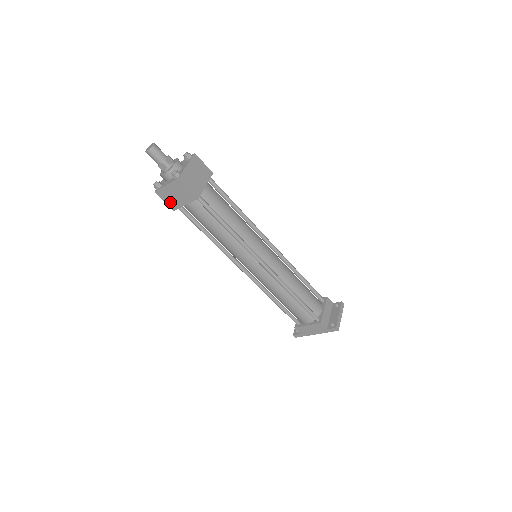
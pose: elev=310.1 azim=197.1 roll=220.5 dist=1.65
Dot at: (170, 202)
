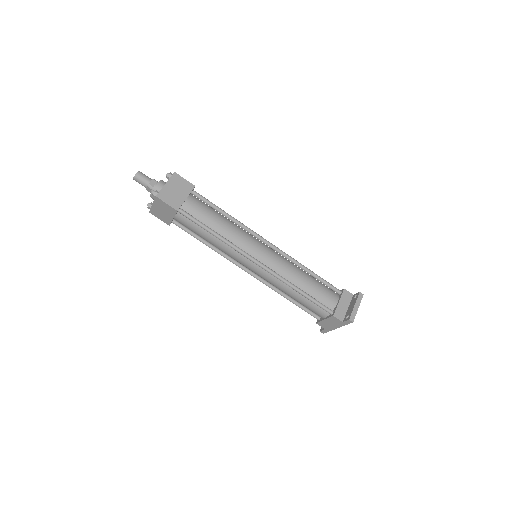
Dot at: (163, 218)
